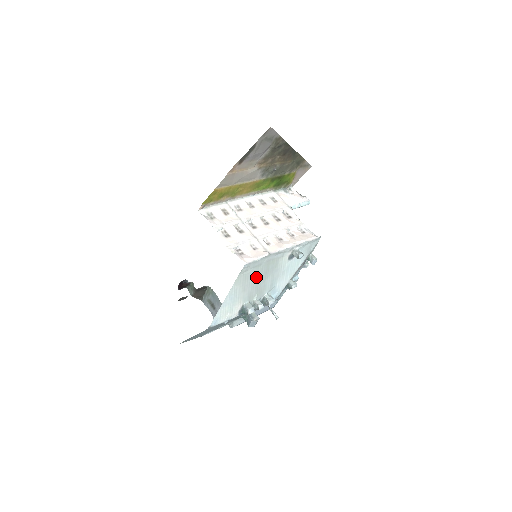
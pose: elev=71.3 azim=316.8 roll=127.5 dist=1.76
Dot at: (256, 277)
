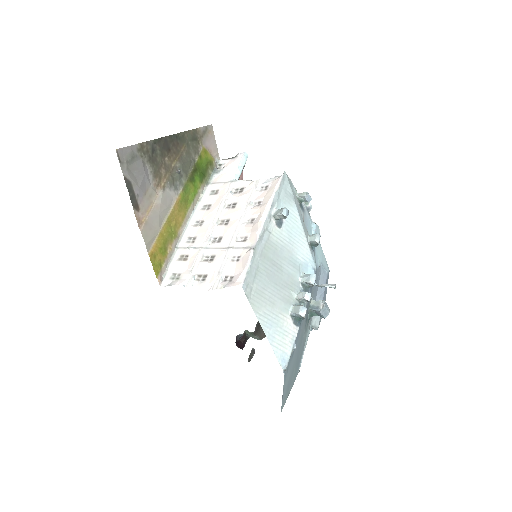
Dot at: (269, 280)
